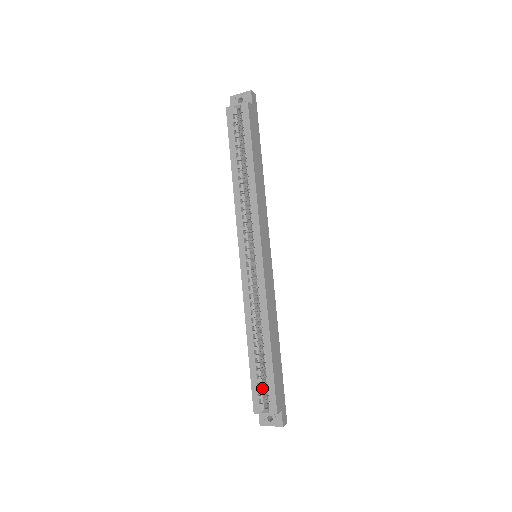
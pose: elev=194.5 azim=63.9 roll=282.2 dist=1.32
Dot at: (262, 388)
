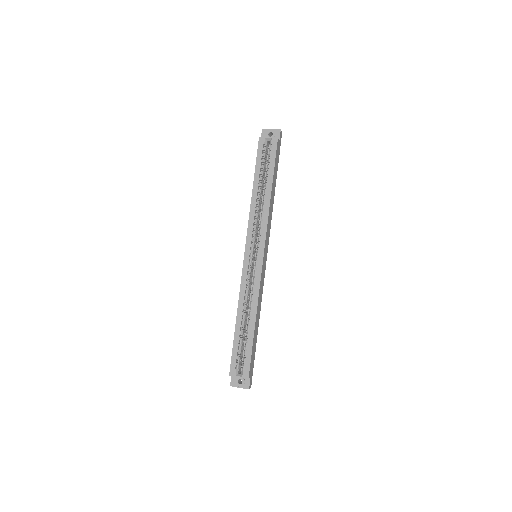
Dot at: (240, 357)
